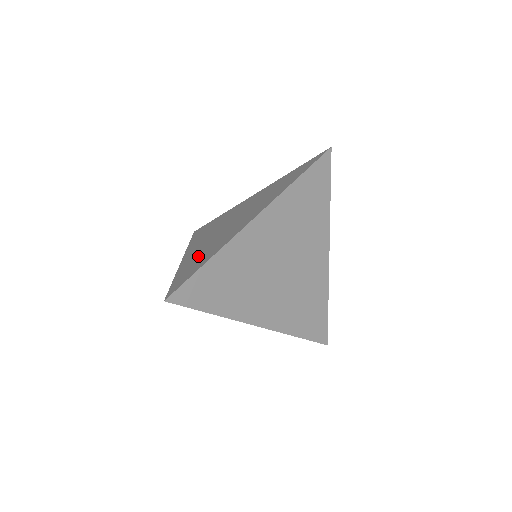
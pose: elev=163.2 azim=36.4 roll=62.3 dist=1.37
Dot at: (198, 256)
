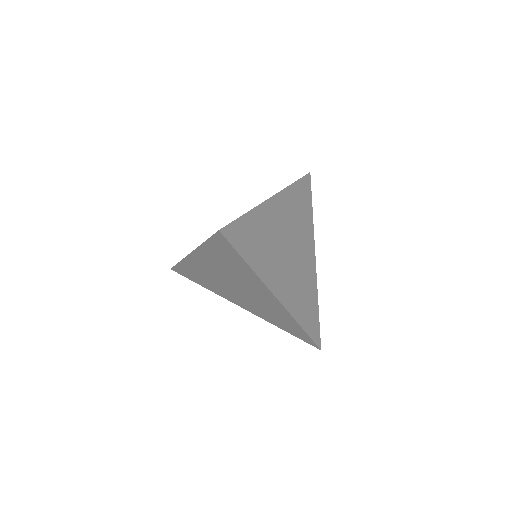
Dot at: occluded
